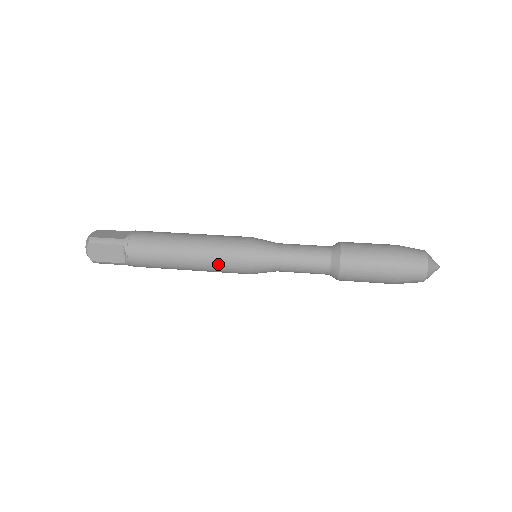
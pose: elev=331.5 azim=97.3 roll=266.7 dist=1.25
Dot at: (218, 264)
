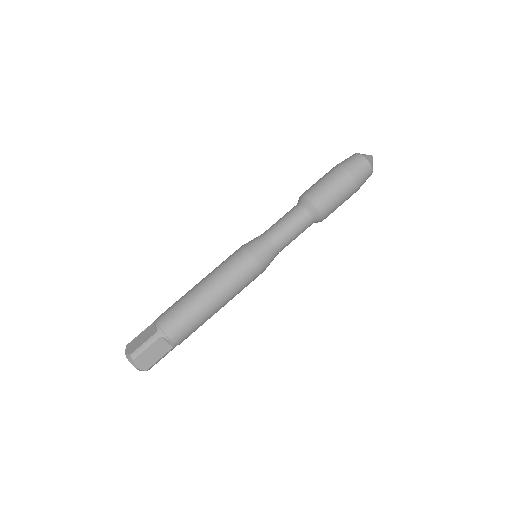
Dot at: (239, 285)
